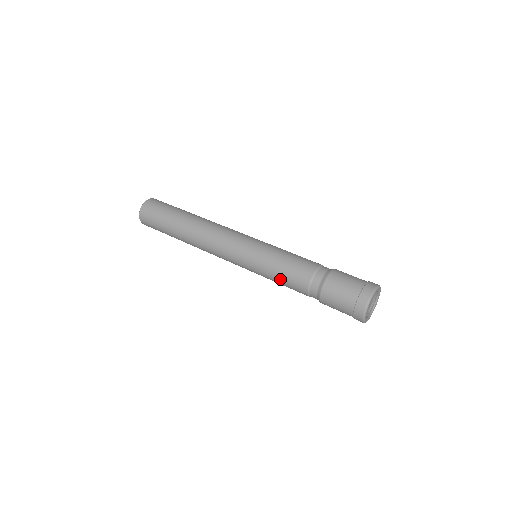
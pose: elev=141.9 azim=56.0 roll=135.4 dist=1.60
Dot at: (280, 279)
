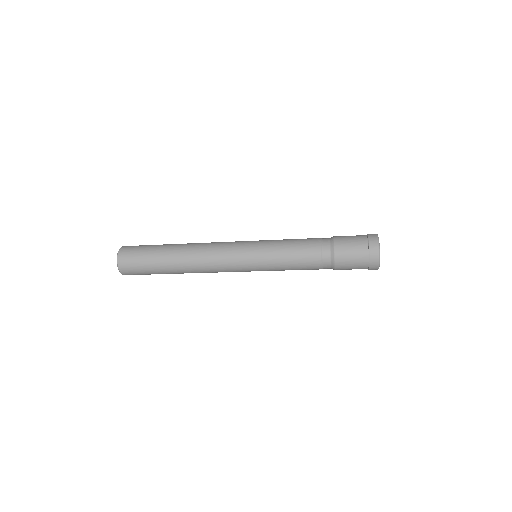
Dot at: (292, 266)
